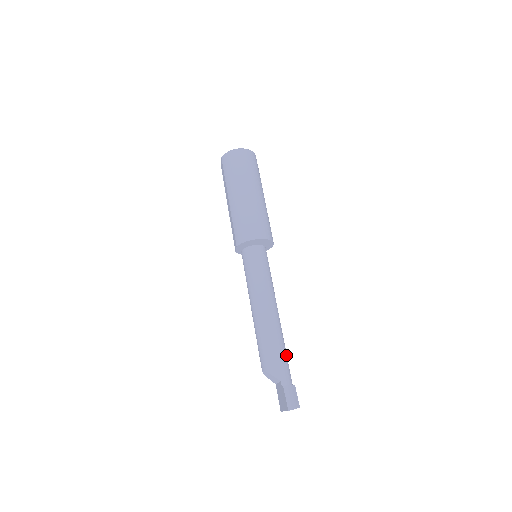
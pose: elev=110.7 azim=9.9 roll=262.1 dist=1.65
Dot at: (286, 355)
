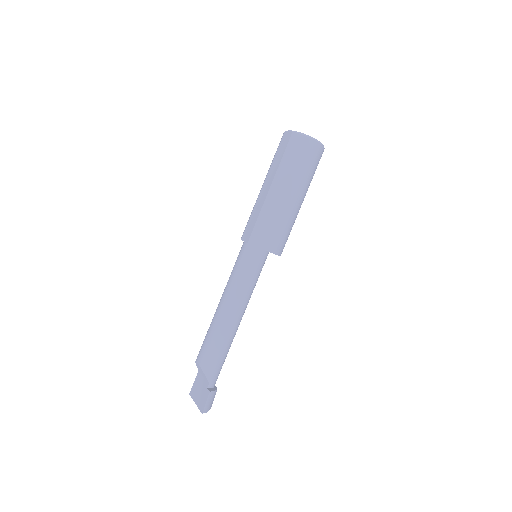
Dot at: occluded
